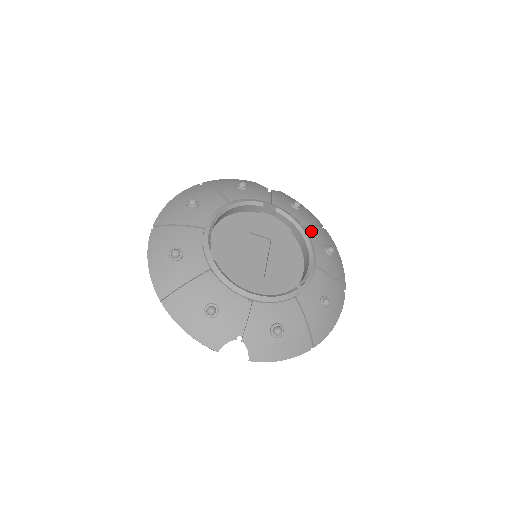
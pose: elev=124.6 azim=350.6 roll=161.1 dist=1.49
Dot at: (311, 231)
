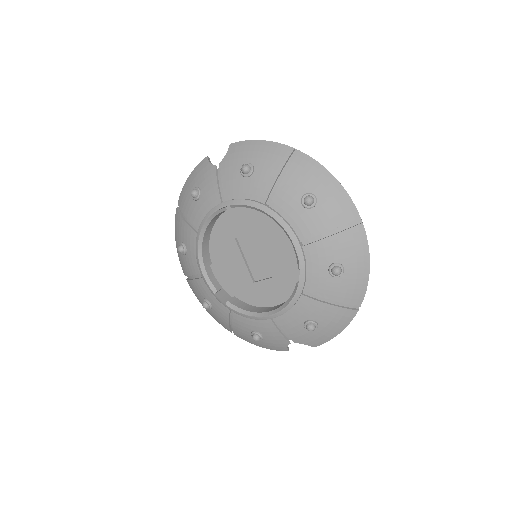
Dot at: (275, 197)
